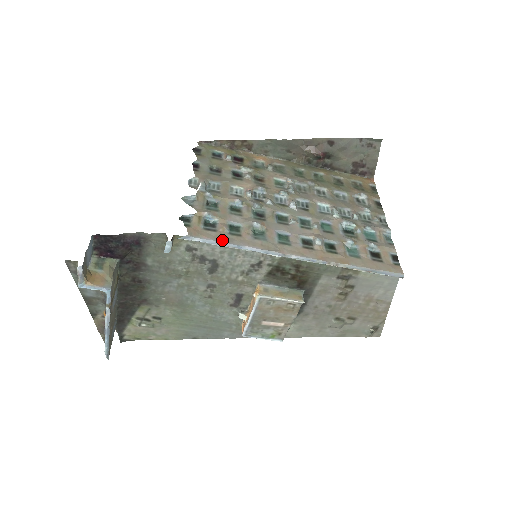
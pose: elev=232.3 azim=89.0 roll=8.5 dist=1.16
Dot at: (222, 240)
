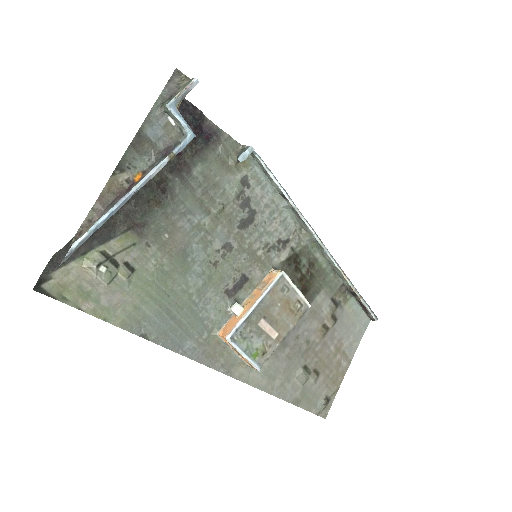
Dot at: (282, 187)
